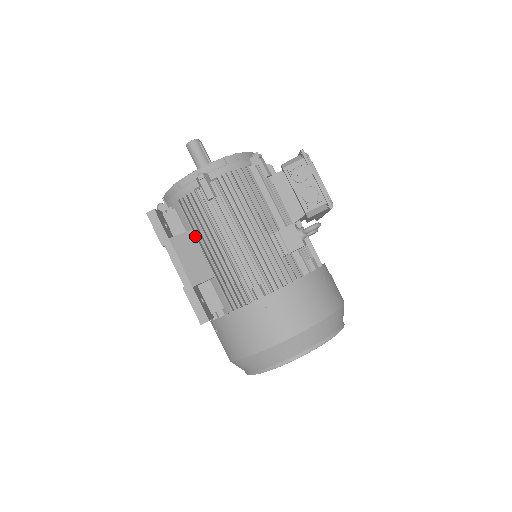
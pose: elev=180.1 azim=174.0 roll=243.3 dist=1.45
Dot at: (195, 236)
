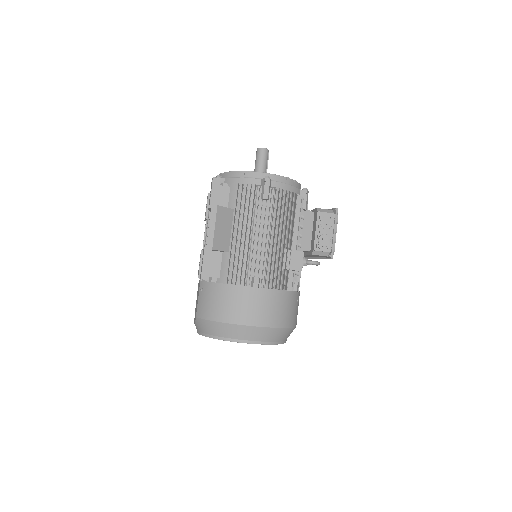
Dot at: occluded
